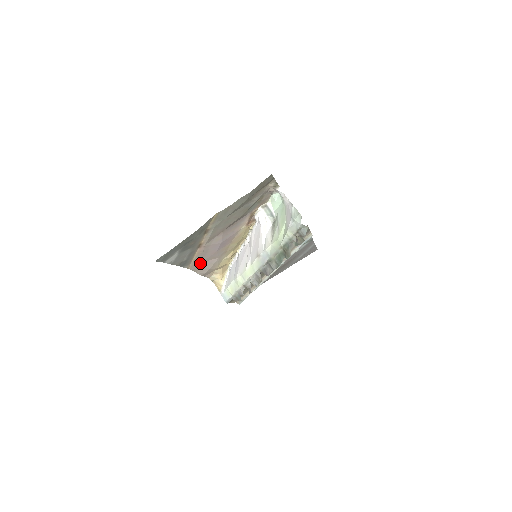
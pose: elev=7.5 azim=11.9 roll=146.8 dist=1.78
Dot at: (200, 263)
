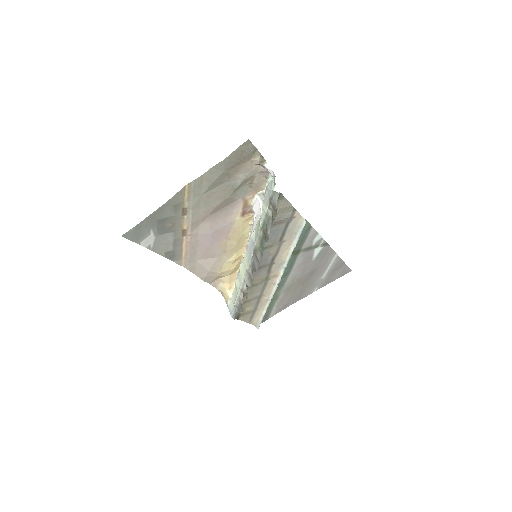
Dot at: (195, 261)
